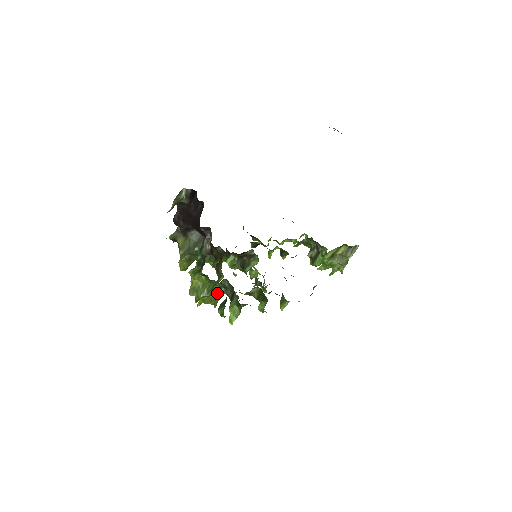
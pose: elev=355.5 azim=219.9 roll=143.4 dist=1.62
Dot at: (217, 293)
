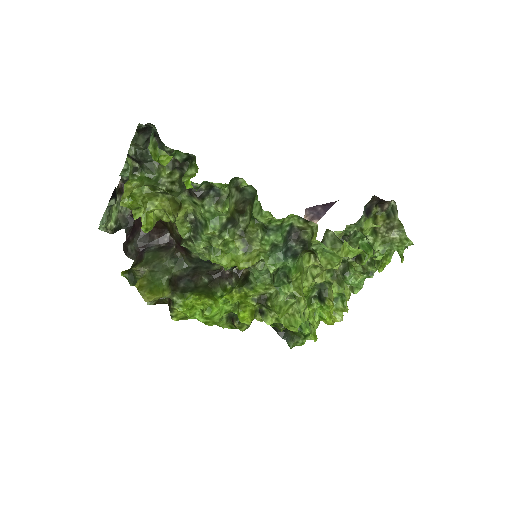
Dot at: (165, 194)
